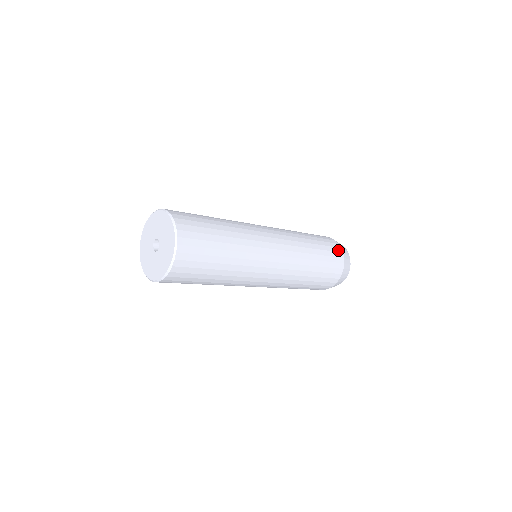
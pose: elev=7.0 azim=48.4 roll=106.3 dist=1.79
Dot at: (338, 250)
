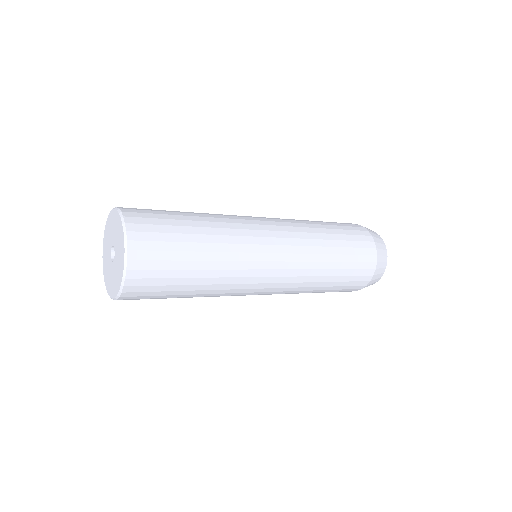
Dot at: (366, 279)
